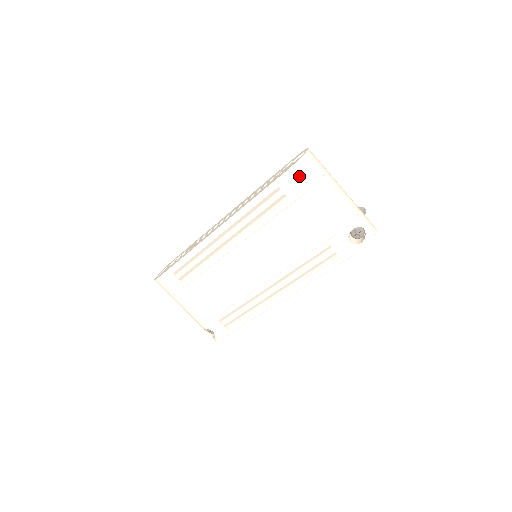
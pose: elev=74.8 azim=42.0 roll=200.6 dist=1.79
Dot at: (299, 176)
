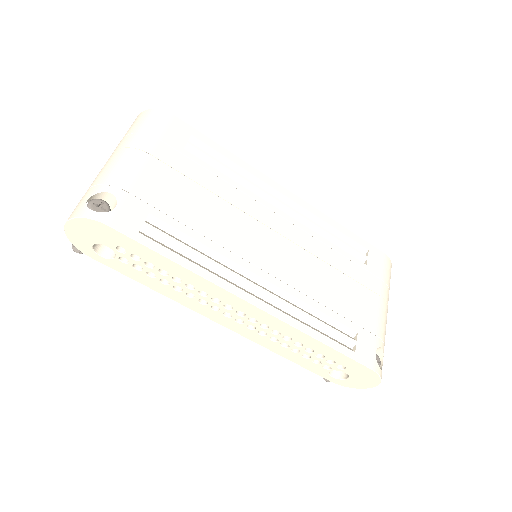
Dot at: (387, 268)
